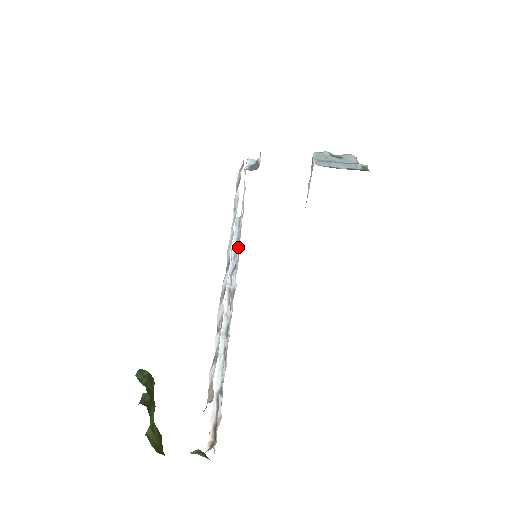
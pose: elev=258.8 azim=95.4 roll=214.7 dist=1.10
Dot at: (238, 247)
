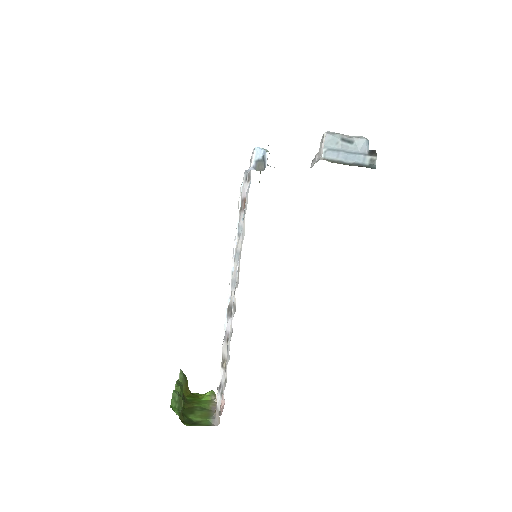
Dot at: occluded
